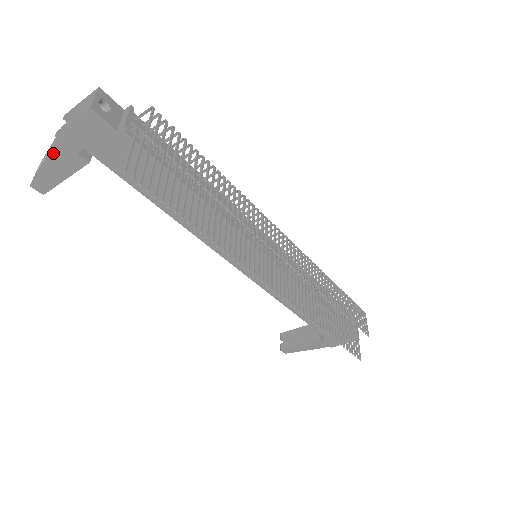
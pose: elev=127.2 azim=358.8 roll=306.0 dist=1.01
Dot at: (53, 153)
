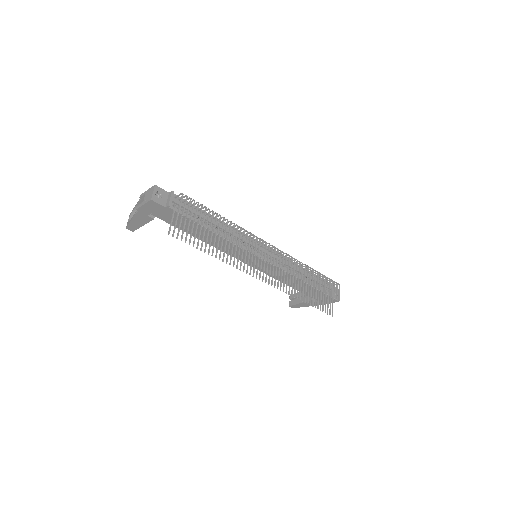
Dot at: (136, 216)
